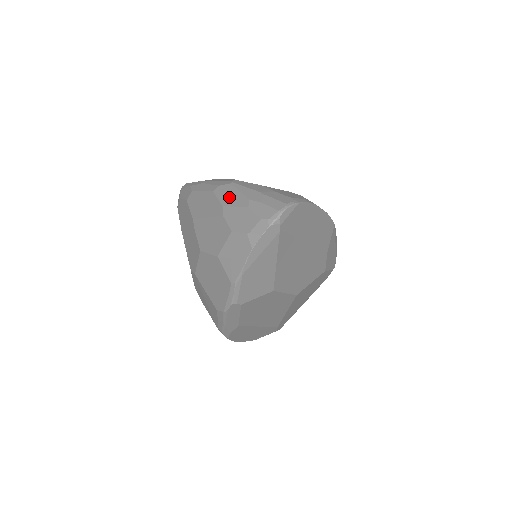
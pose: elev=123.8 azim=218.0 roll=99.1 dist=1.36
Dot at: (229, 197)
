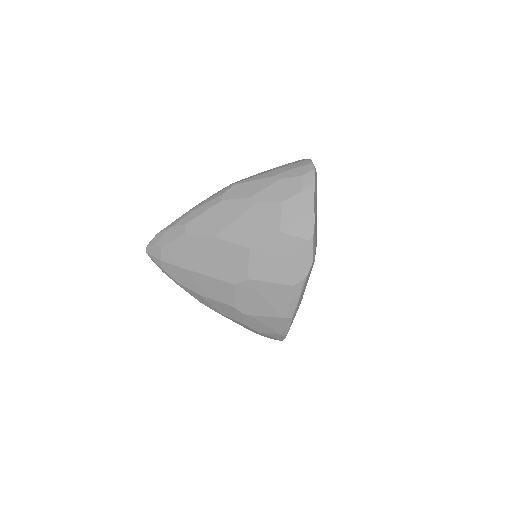
Dot at: (249, 189)
